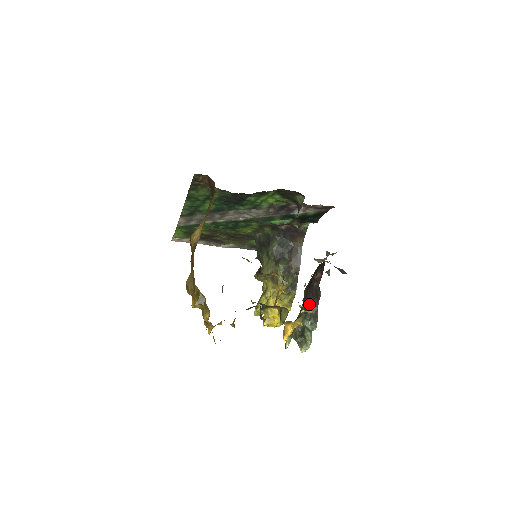
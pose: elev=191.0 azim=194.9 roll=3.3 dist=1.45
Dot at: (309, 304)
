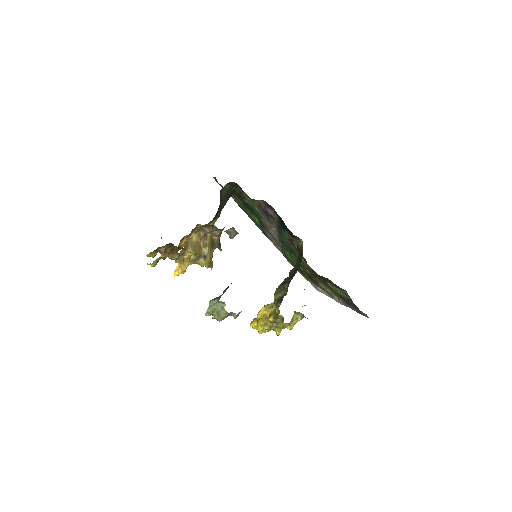
Dot at: occluded
